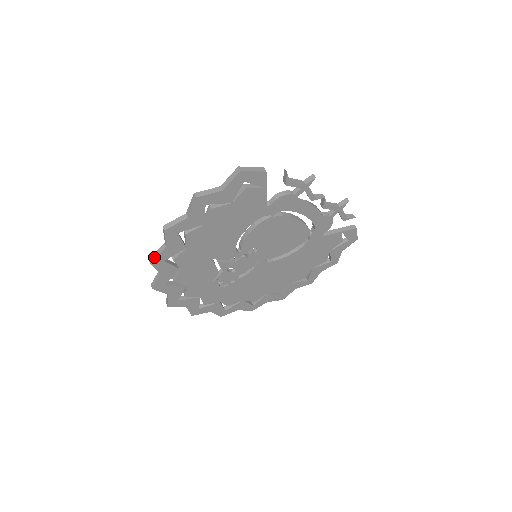
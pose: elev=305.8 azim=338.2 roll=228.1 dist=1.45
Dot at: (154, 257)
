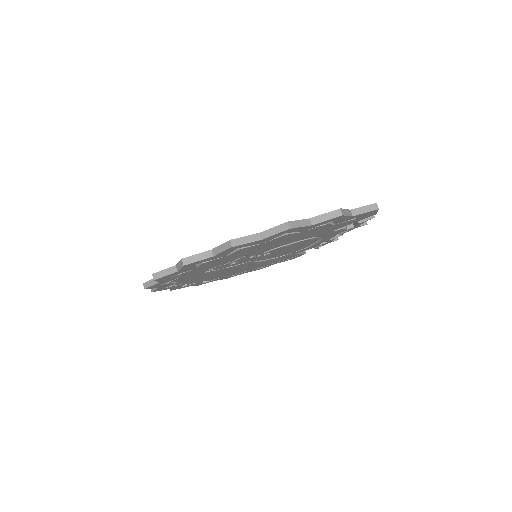
Dot at: (241, 243)
